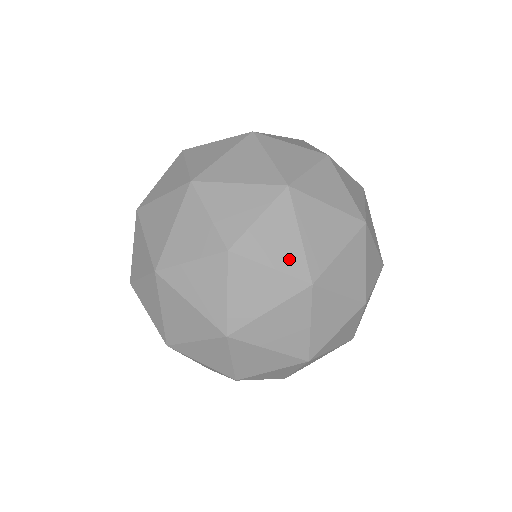
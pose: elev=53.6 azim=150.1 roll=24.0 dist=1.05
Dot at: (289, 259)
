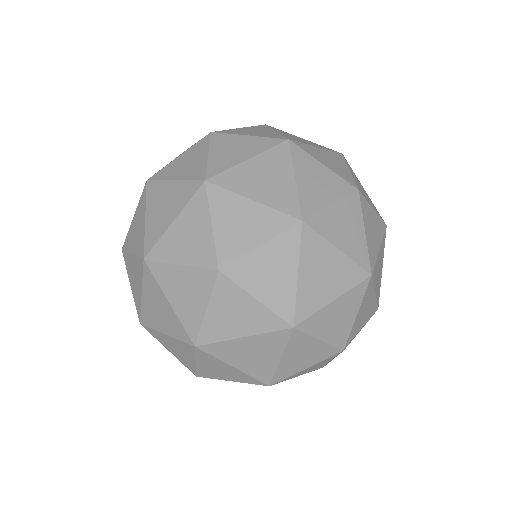
Dot at: (139, 242)
